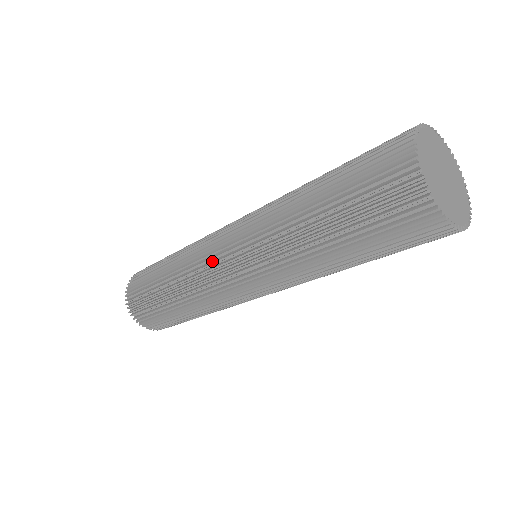
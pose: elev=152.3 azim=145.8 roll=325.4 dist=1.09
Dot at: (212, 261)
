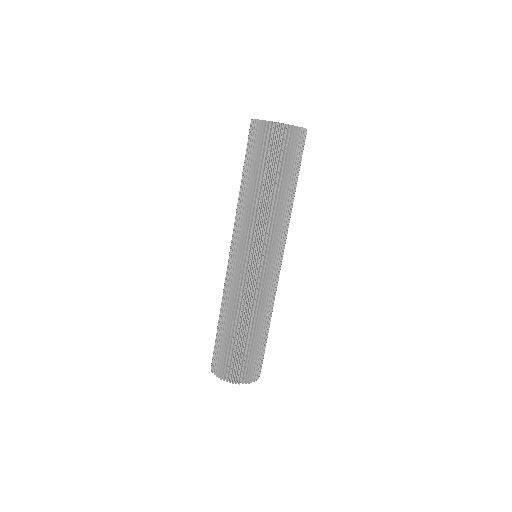
Dot at: occluded
